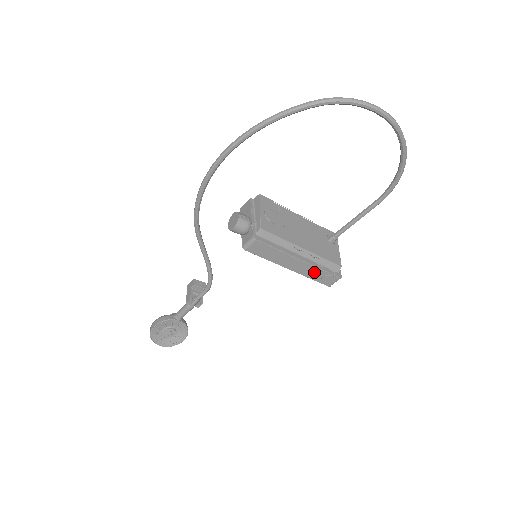
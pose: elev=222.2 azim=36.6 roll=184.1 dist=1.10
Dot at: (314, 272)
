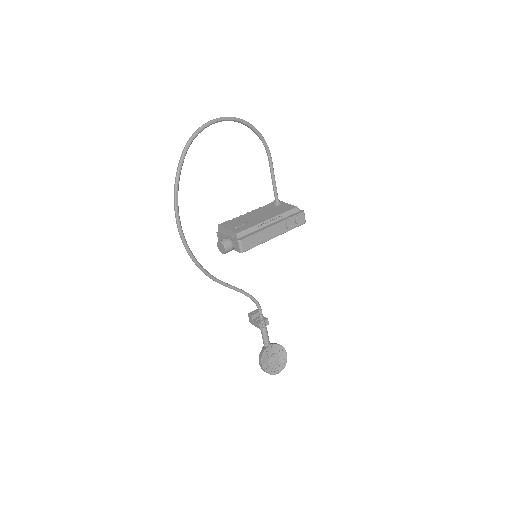
Dot at: (288, 224)
